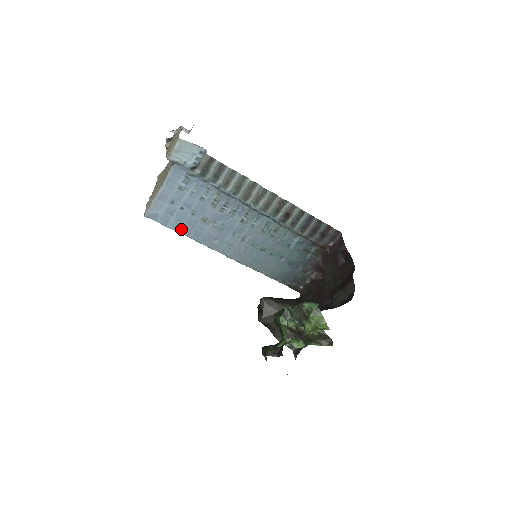
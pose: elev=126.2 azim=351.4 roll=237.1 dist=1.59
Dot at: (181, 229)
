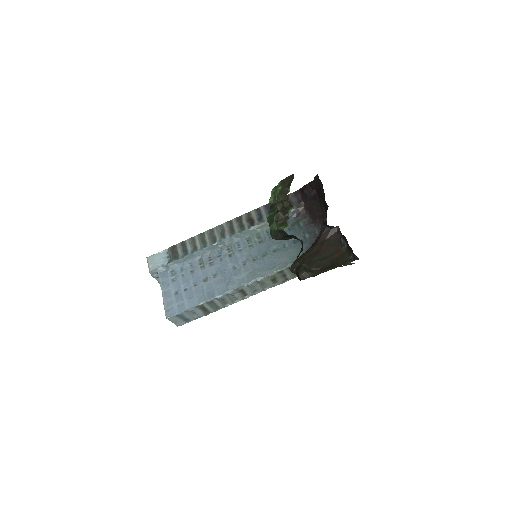
Dot at: (197, 302)
